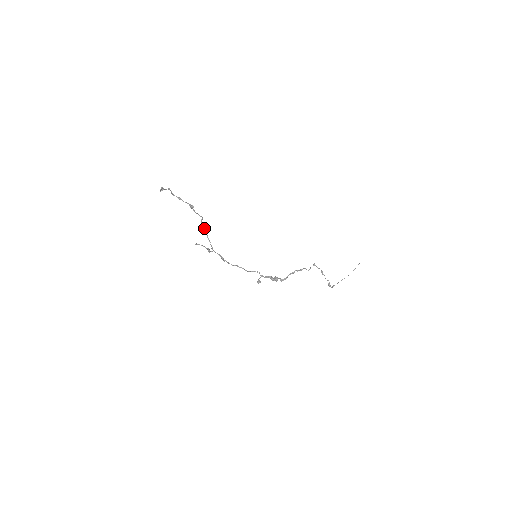
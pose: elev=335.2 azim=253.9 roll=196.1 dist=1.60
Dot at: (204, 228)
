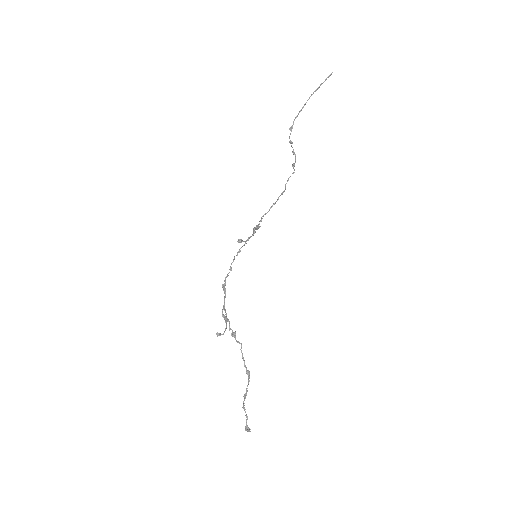
Dot at: (233, 333)
